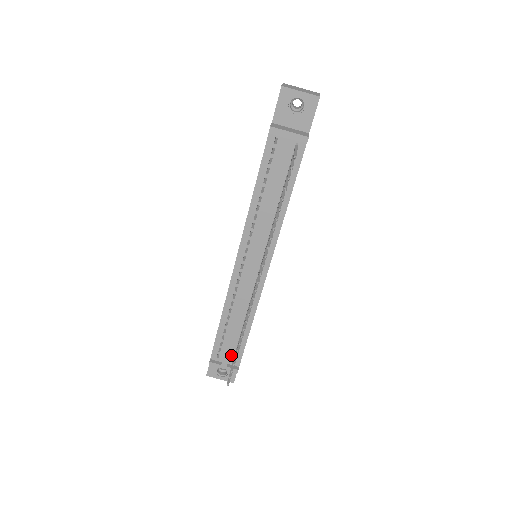
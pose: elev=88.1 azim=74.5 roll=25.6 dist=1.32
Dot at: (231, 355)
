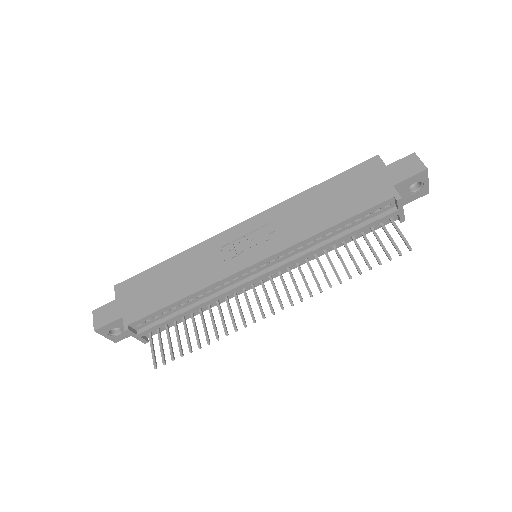
Dot at: occluded
